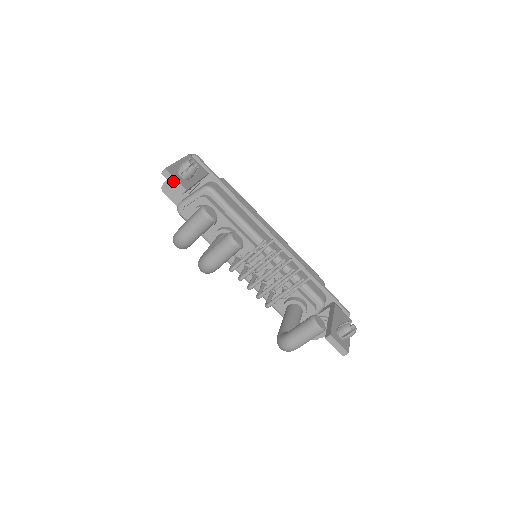
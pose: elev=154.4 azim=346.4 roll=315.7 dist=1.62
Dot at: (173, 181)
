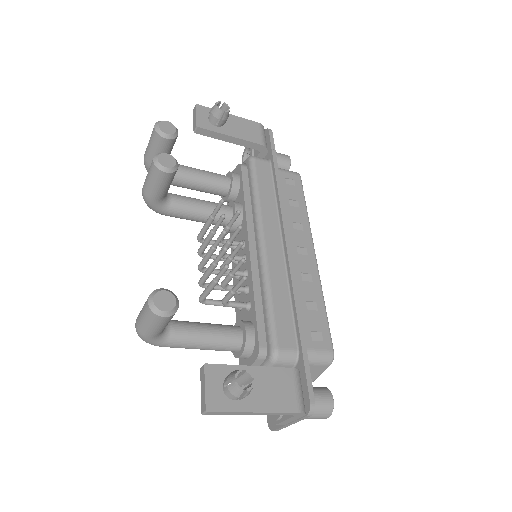
Dot at: (195, 117)
